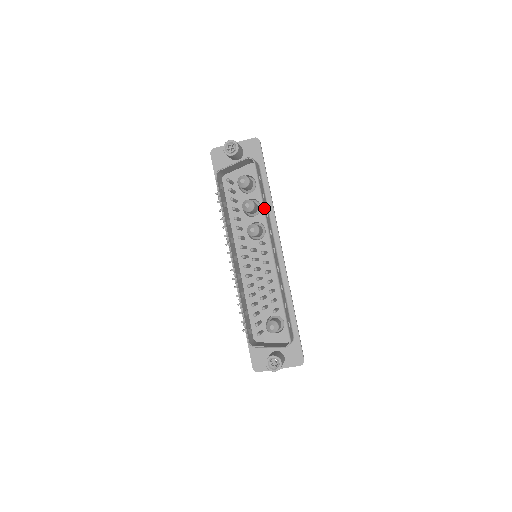
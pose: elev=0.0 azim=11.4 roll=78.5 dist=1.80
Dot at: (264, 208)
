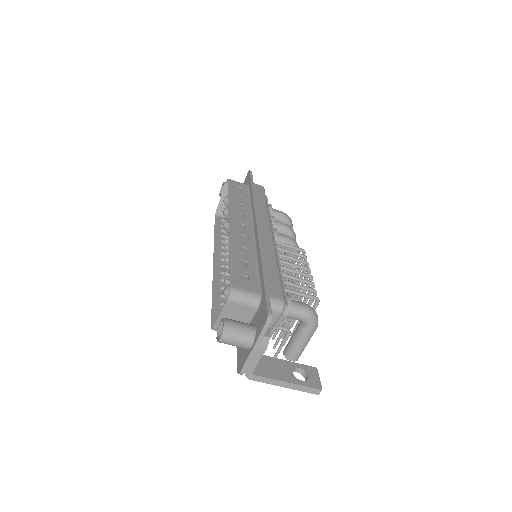
Dot at: (230, 200)
